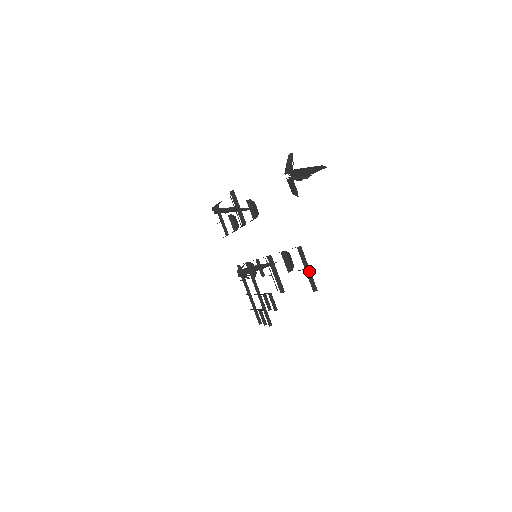
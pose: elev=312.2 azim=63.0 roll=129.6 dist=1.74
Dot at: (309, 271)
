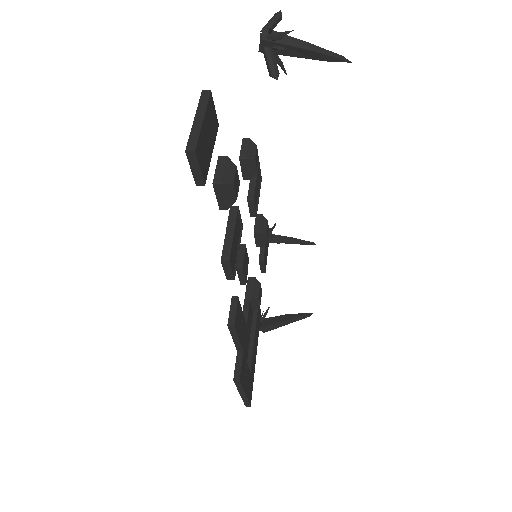
Dot at: (200, 122)
